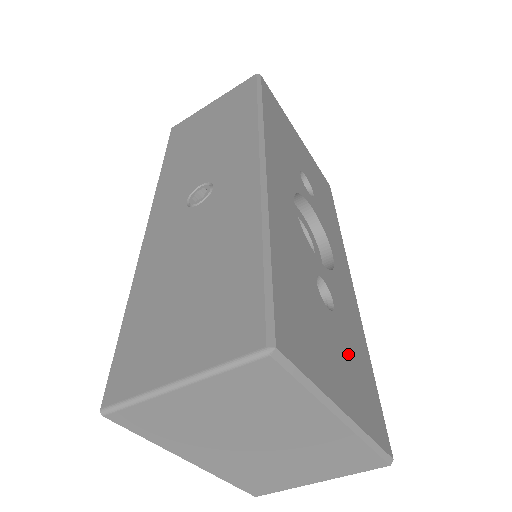
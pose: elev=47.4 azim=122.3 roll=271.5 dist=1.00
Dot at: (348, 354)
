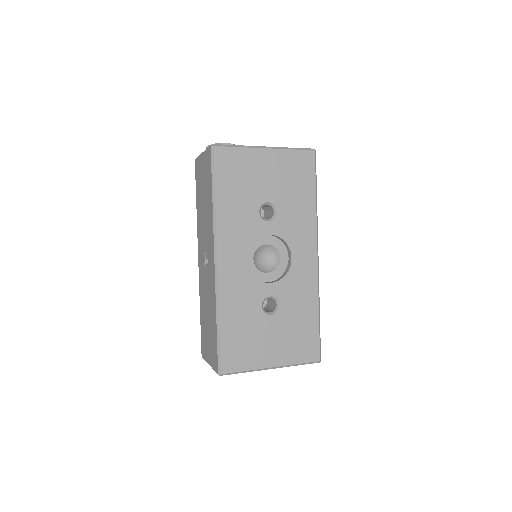
Dot at: (287, 329)
